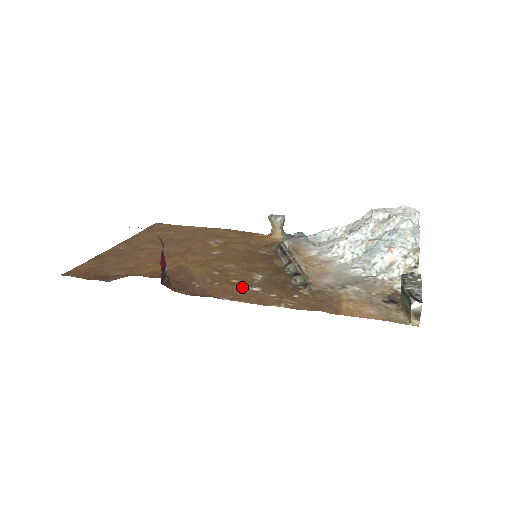
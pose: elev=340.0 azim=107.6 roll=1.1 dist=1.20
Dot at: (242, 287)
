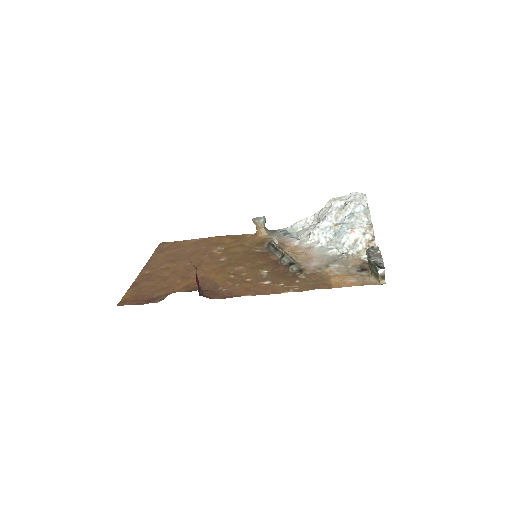
Dot at: (256, 283)
